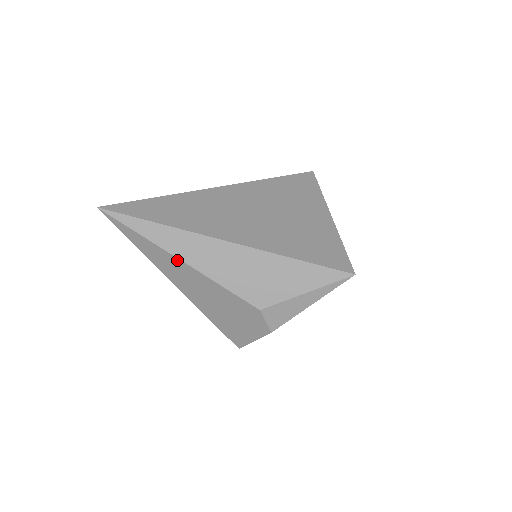
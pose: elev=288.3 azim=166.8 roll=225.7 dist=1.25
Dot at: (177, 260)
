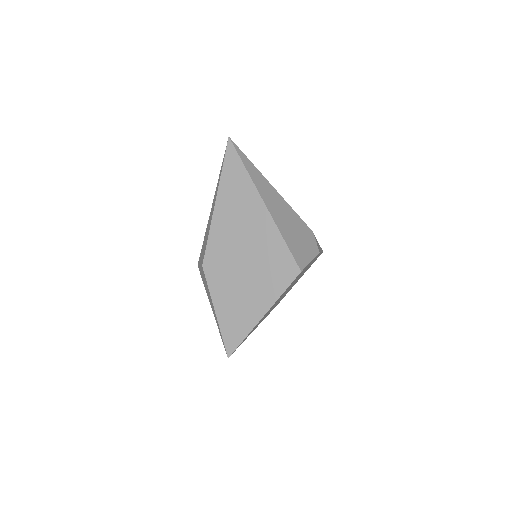
Dot at: (271, 186)
